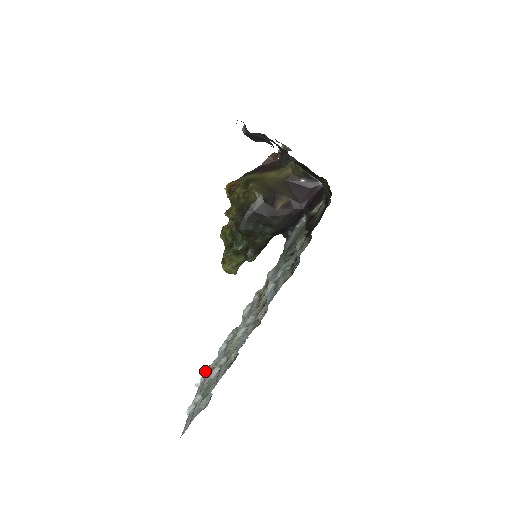
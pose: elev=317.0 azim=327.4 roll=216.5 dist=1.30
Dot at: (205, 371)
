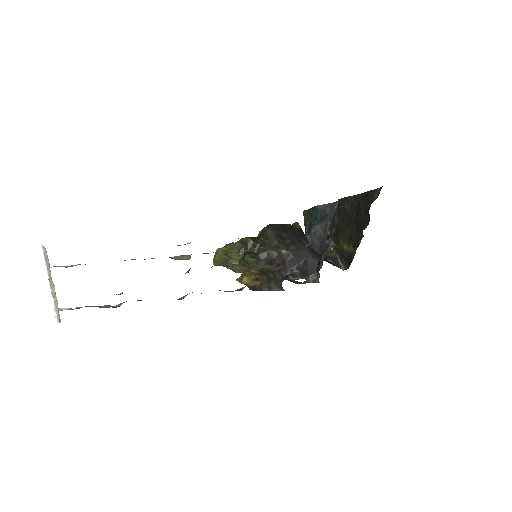
Dot at: (86, 306)
